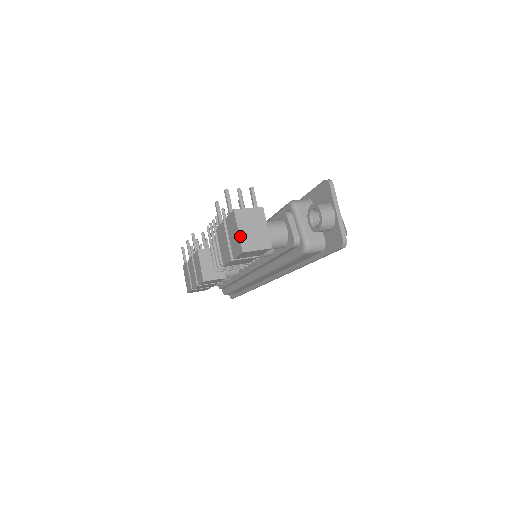
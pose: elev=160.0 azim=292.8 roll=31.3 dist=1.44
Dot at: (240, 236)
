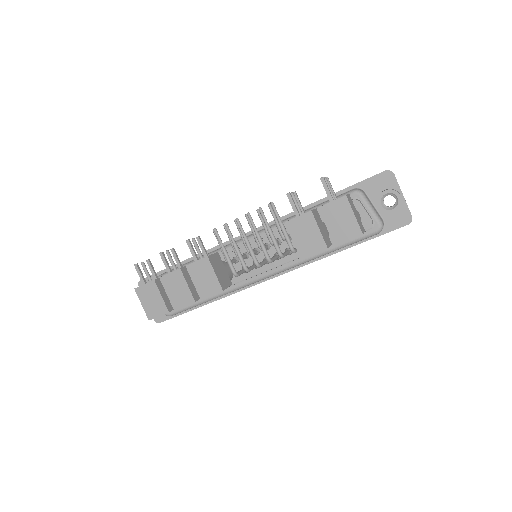
Dot at: (357, 220)
